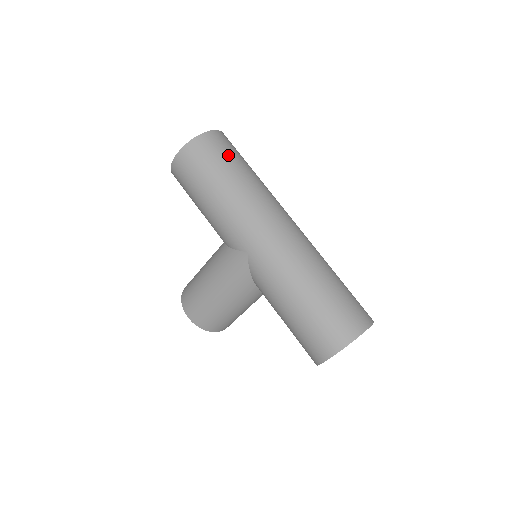
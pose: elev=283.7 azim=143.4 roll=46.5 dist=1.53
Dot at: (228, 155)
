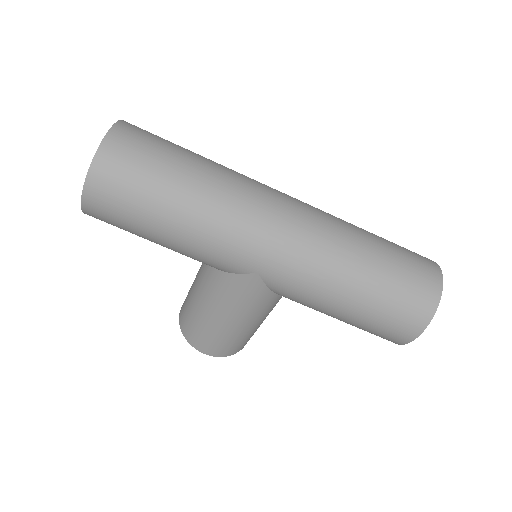
Dot at: (155, 157)
